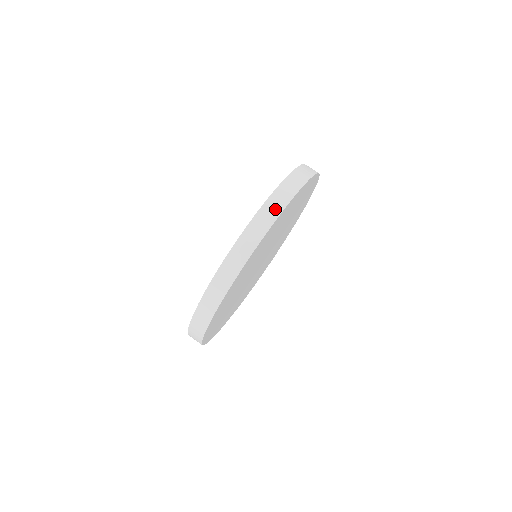
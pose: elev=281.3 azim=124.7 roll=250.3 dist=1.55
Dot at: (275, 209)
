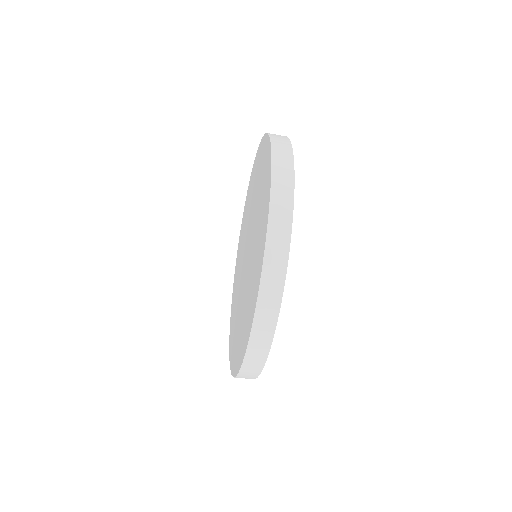
Dot at: (269, 316)
